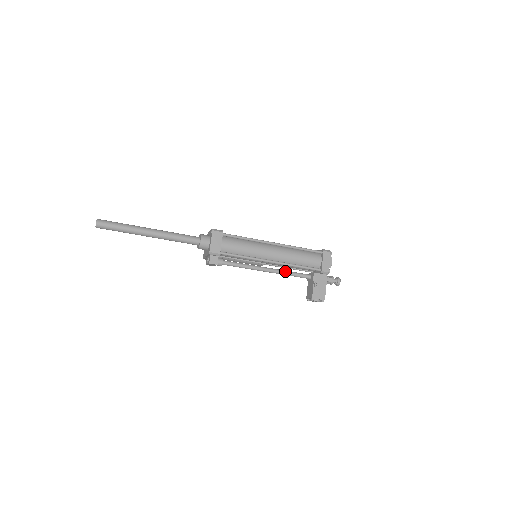
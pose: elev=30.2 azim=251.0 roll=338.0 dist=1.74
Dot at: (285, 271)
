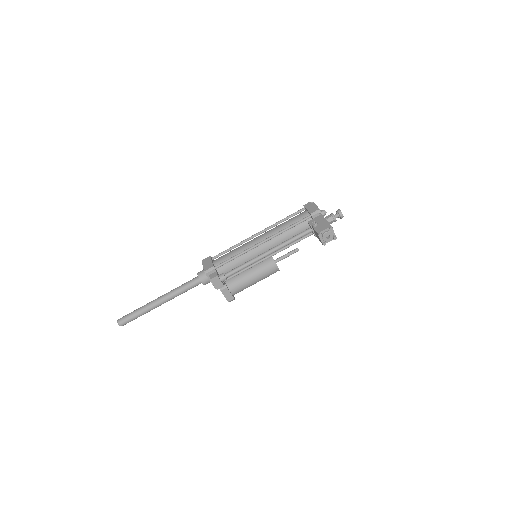
Dot at: (283, 242)
